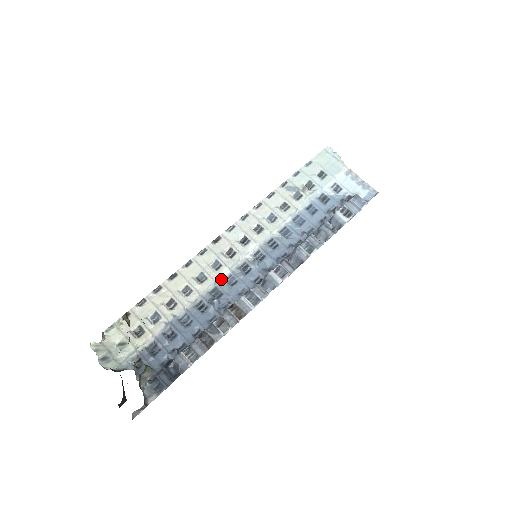
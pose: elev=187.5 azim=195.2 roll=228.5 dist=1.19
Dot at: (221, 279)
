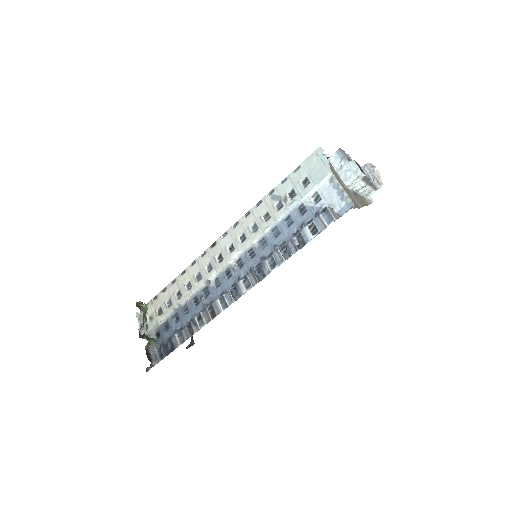
Dot at: (209, 281)
